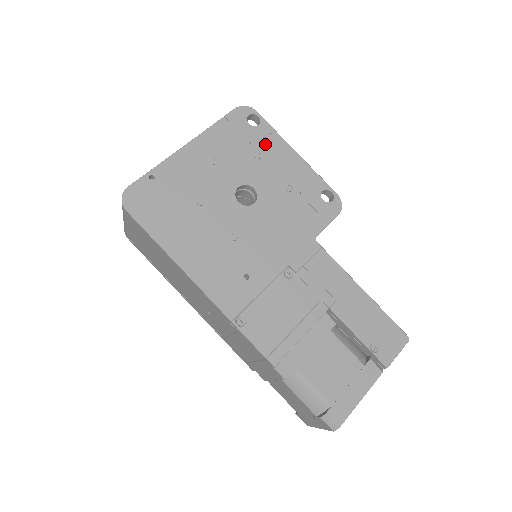
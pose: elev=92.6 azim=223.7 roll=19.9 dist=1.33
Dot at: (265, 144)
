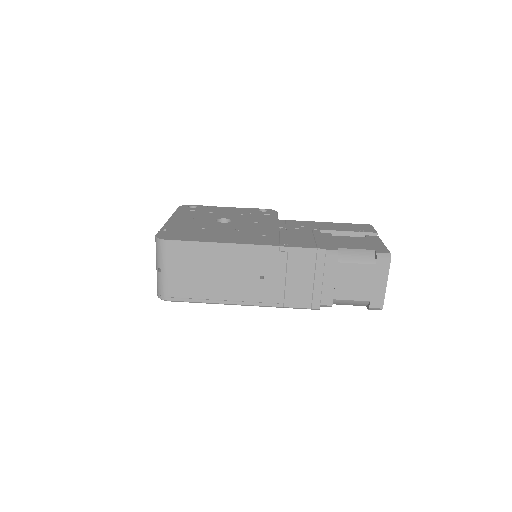
Dot at: (209, 209)
